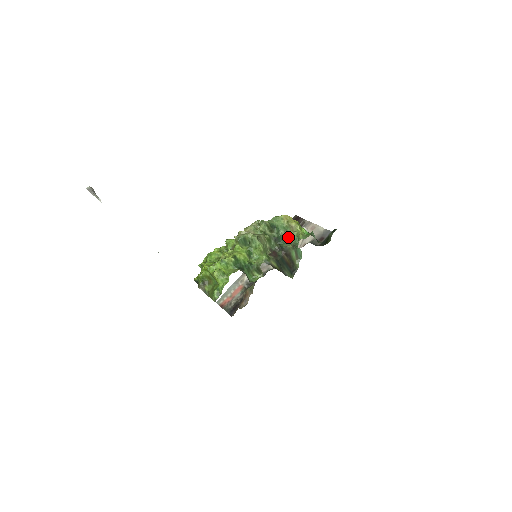
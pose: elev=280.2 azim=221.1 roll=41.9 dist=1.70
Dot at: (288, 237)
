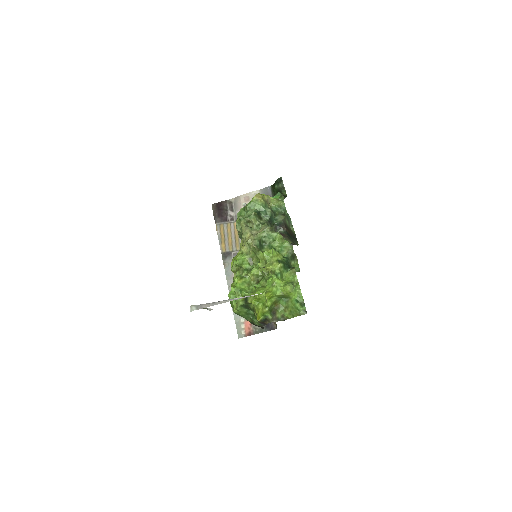
Dot at: (273, 212)
